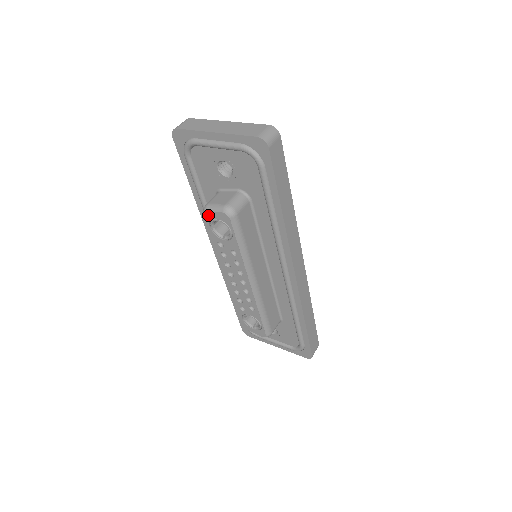
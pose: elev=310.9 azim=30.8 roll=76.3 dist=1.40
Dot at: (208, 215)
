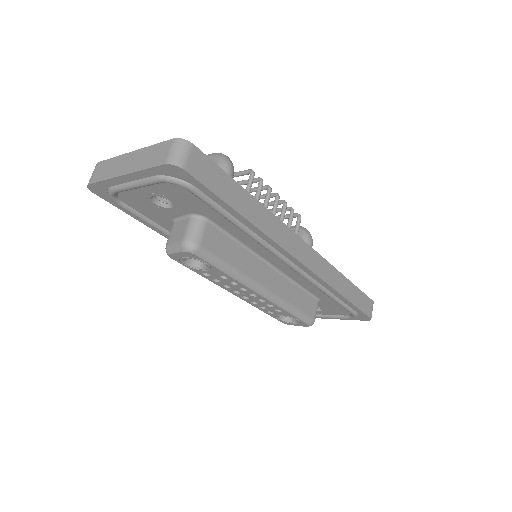
Dot at: (173, 257)
